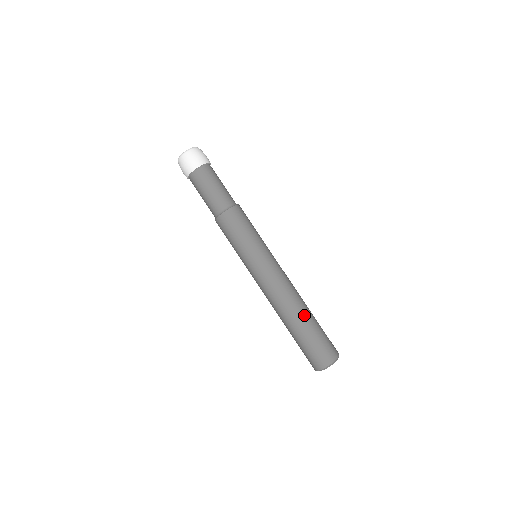
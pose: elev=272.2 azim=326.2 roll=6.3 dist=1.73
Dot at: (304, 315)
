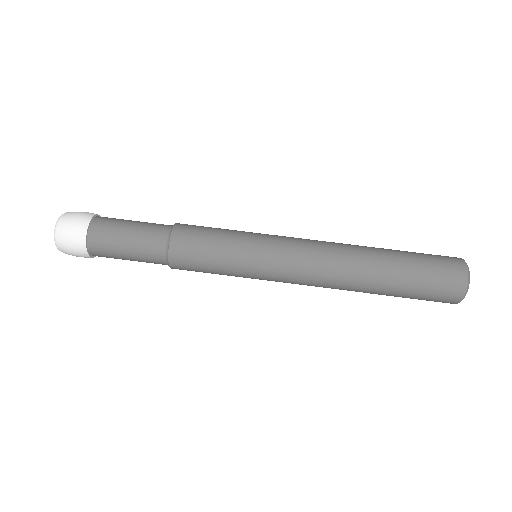
Dot at: (379, 255)
